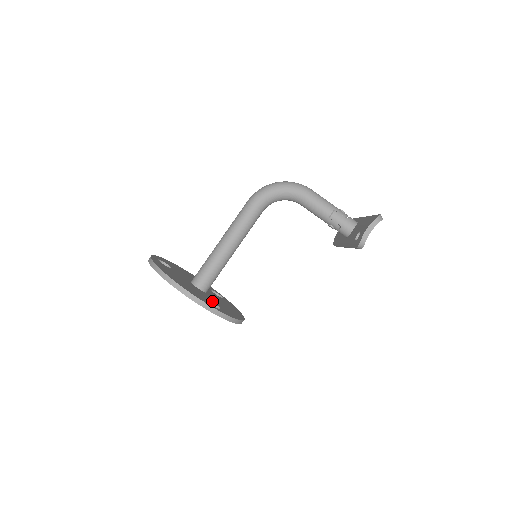
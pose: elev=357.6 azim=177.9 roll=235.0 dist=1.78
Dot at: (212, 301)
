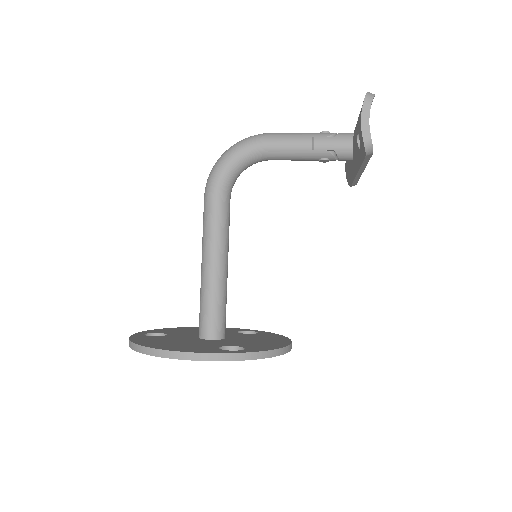
Dot at: (231, 345)
